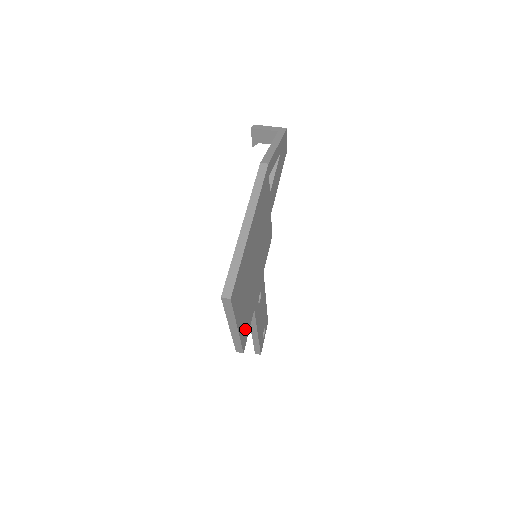
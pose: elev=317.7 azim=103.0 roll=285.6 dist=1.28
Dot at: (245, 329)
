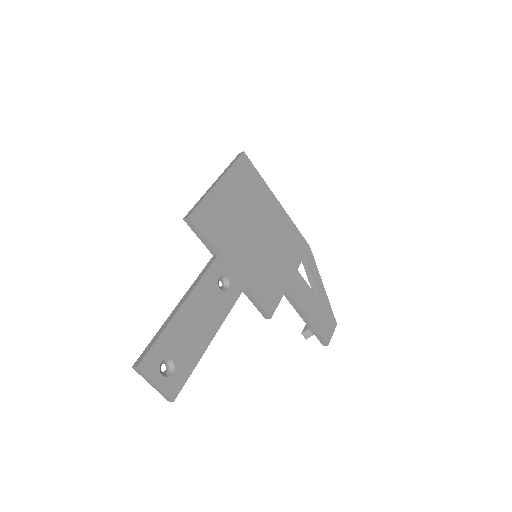
Dot at: (210, 216)
